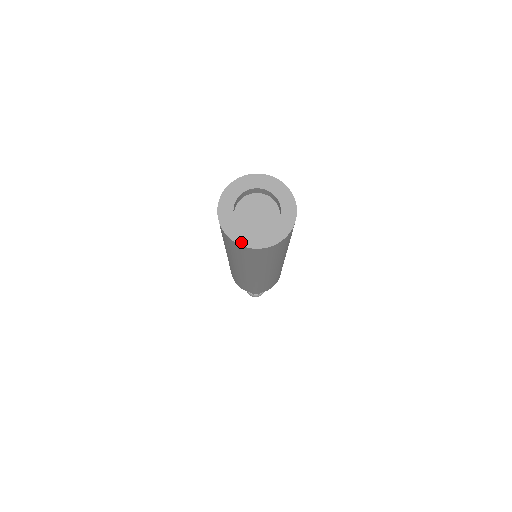
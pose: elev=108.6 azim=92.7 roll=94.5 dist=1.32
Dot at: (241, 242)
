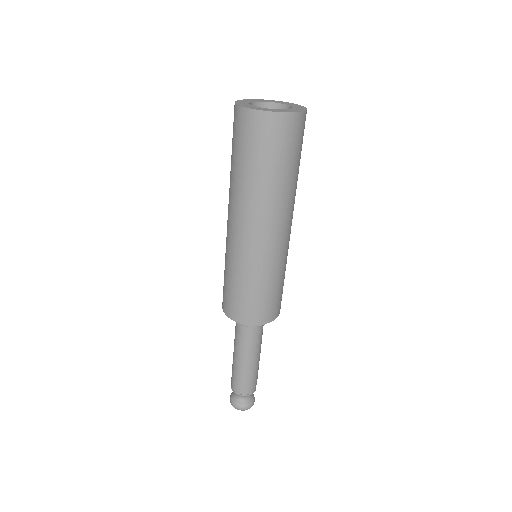
Dot at: (242, 105)
